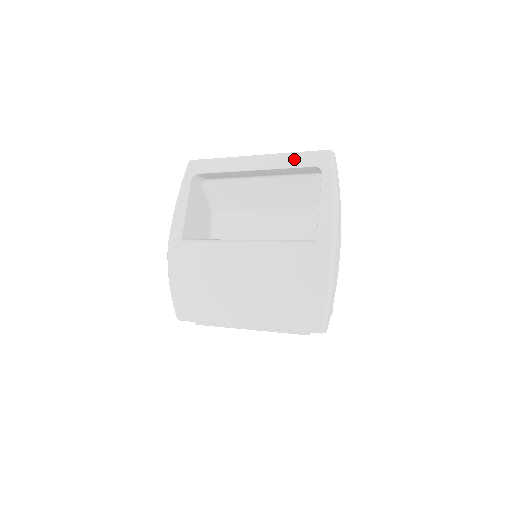
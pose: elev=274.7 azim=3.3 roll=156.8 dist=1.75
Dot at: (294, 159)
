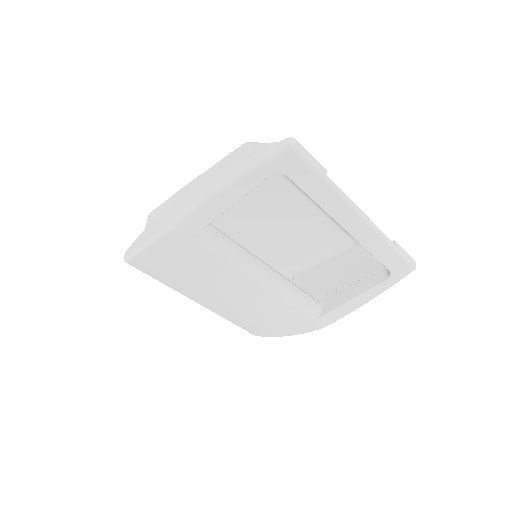
Dot at: (386, 252)
